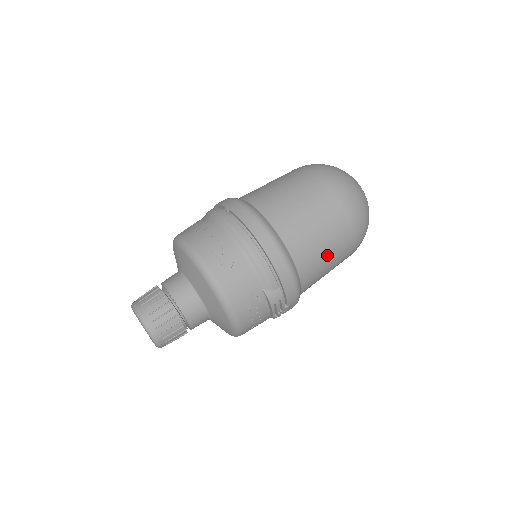
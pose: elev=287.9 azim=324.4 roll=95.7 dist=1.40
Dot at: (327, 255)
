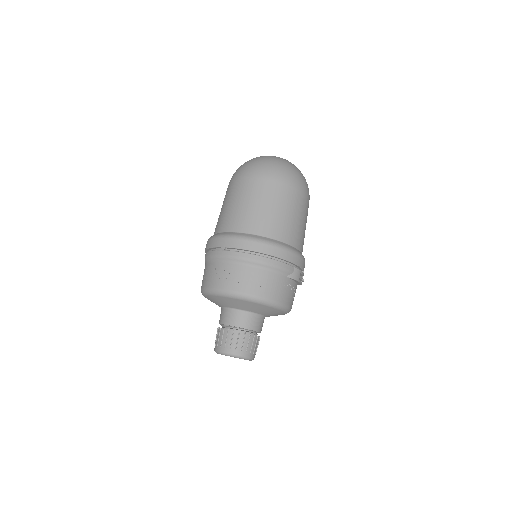
Dot at: (301, 222)
